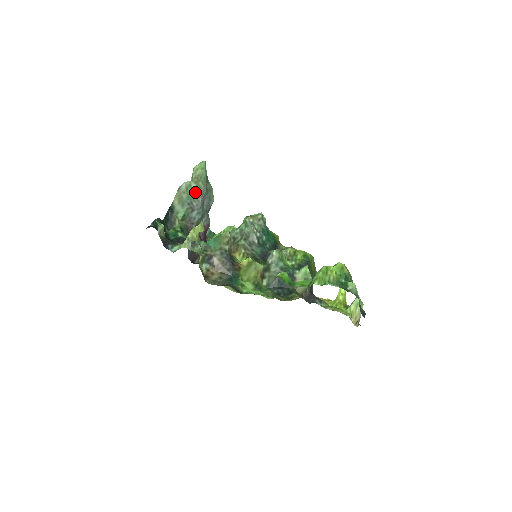
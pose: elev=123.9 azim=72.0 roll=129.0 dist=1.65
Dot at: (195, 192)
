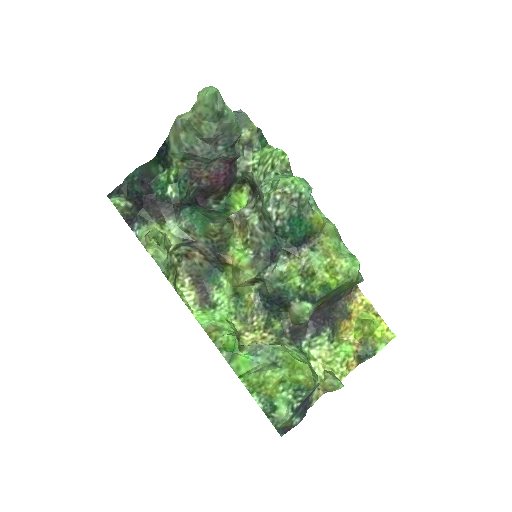
Dot at: (197, 134)
